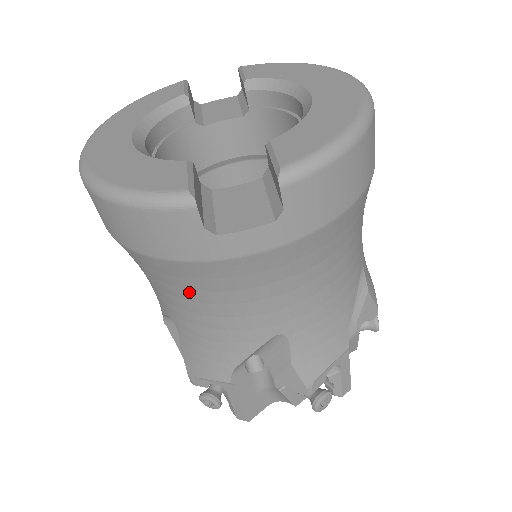
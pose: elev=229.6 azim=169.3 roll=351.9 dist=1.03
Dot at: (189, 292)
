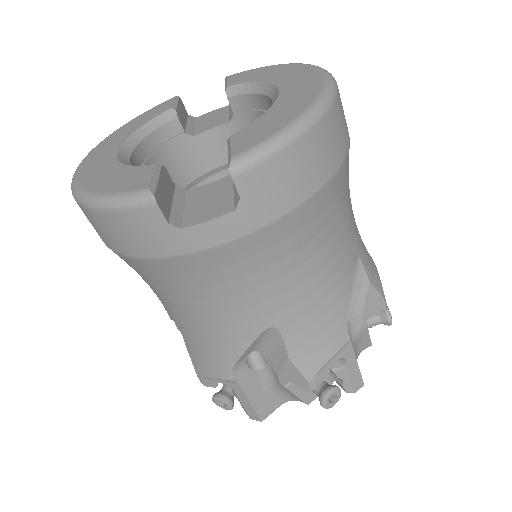
Dot at: (175, 290)
